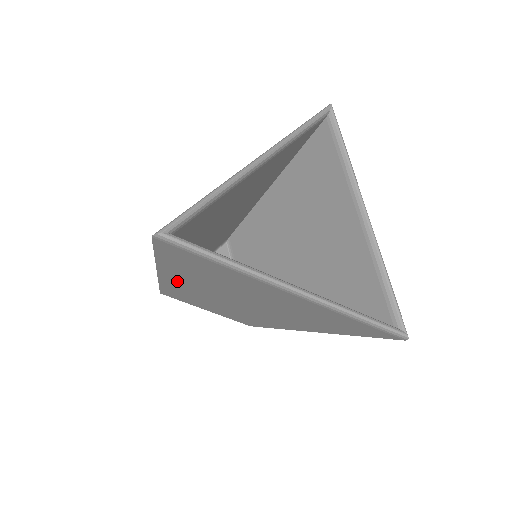
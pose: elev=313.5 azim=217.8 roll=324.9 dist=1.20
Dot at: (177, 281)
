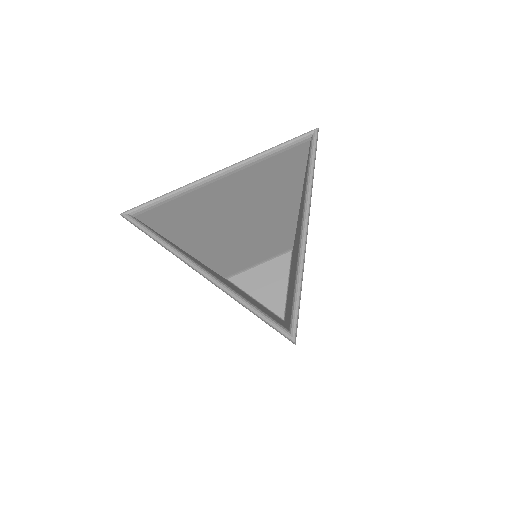
Dot at: occluded
